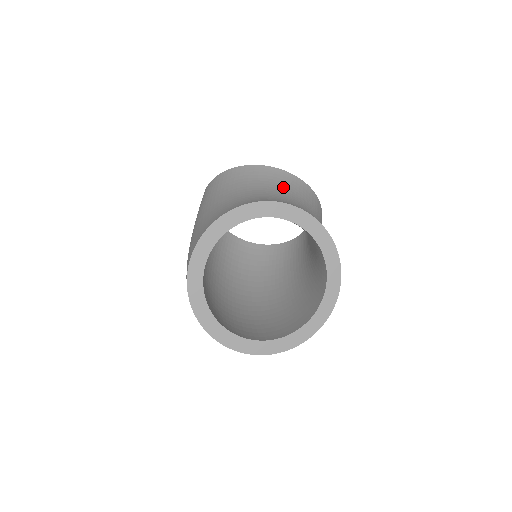
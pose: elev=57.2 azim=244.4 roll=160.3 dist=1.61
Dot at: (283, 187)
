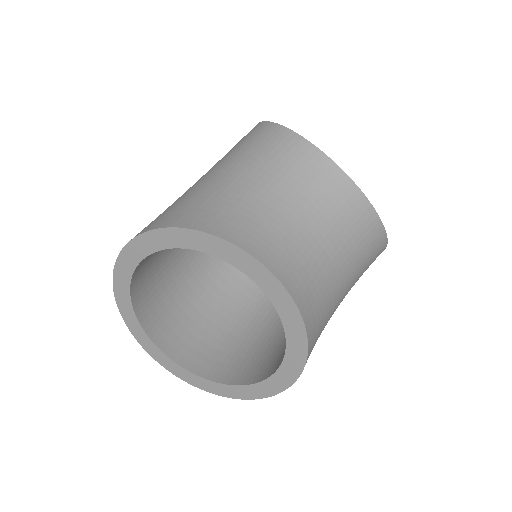
Dot at: (314, 203)
